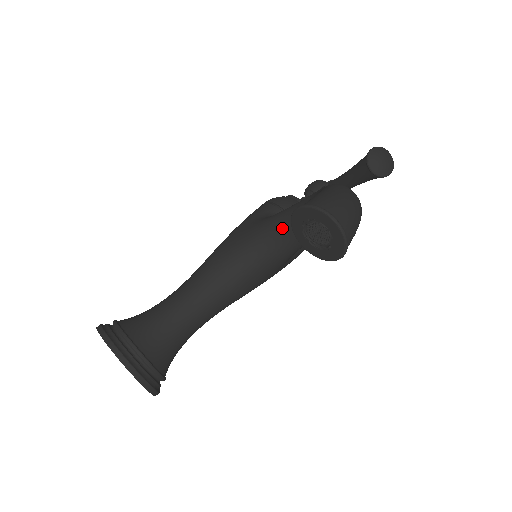
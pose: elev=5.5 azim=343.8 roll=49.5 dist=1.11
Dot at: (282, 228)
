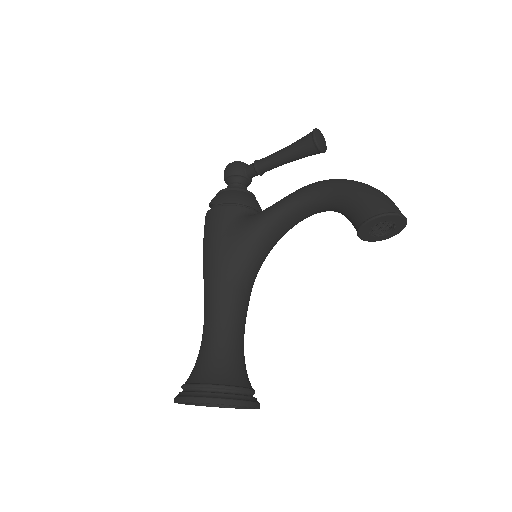
Dot at: (279, 225)
